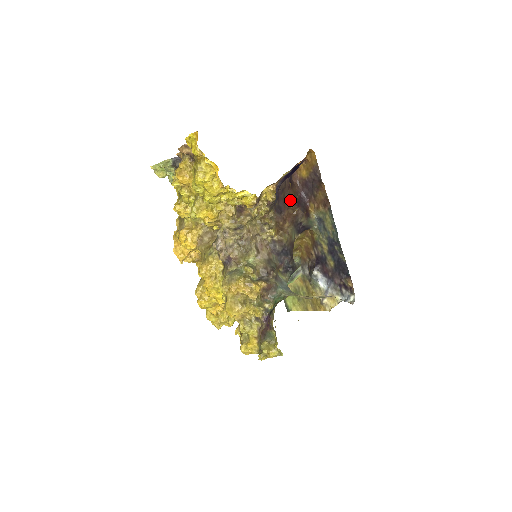
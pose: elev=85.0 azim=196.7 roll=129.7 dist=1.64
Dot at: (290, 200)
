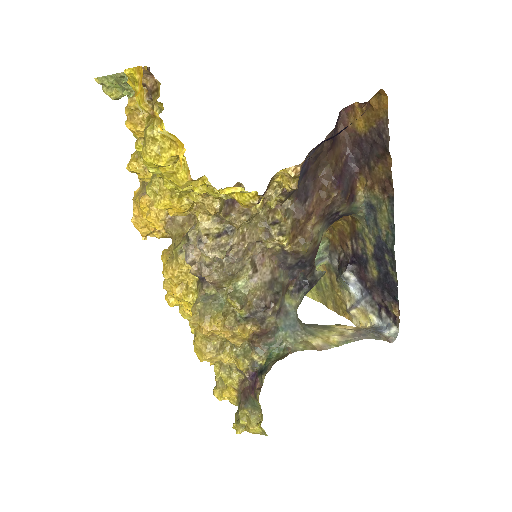
Dot at: (326, 173)
